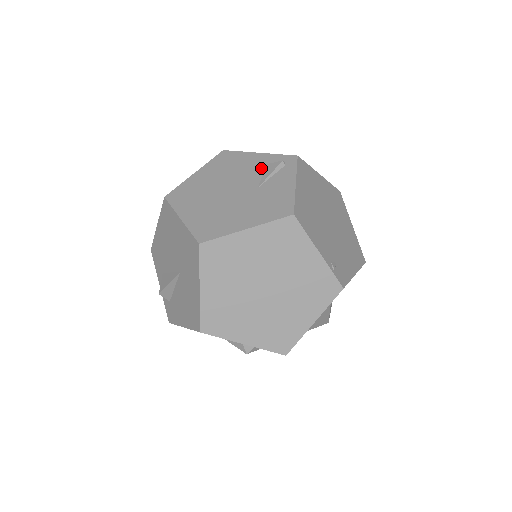
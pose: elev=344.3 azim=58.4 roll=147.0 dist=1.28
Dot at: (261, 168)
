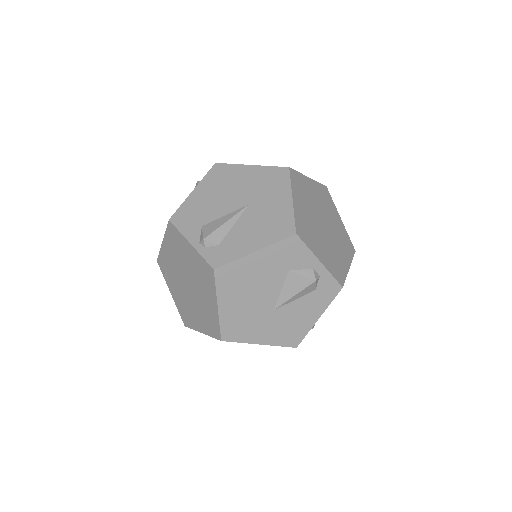
Dot at: occluded
